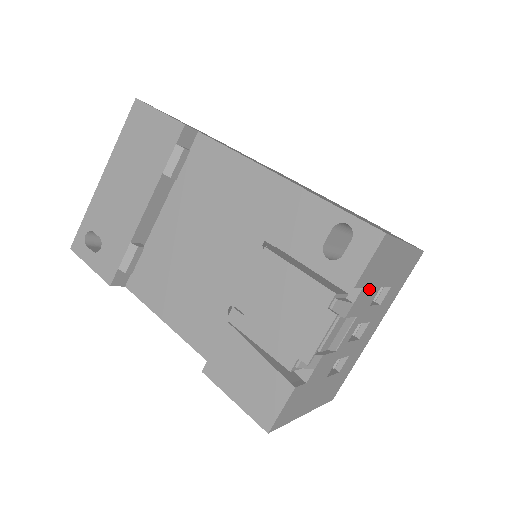
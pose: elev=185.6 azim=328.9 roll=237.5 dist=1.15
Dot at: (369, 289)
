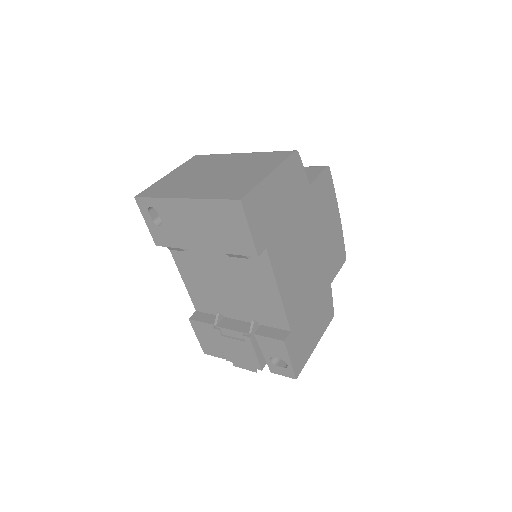
Dot at: occluded
